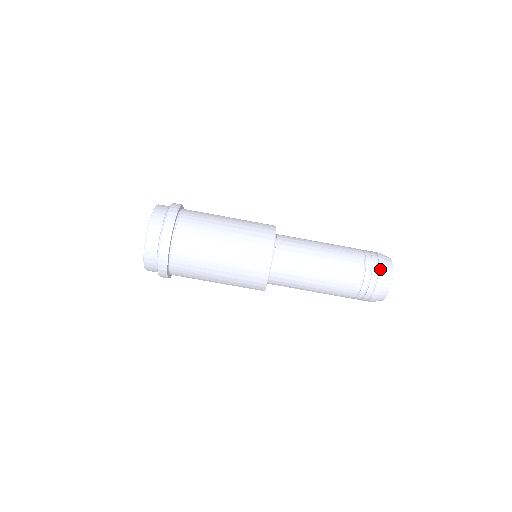
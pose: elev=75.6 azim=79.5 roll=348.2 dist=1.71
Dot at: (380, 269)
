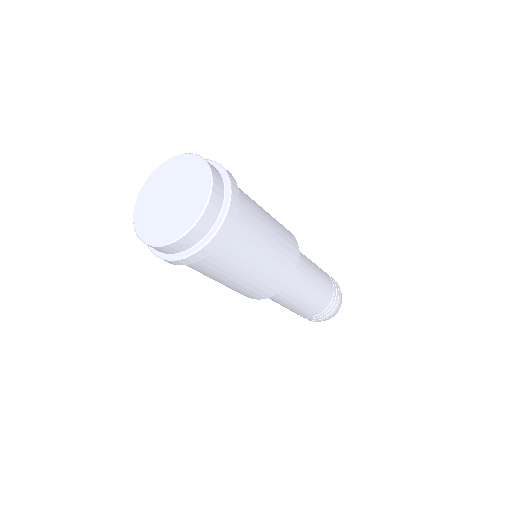
Dot at: (310, 320)
